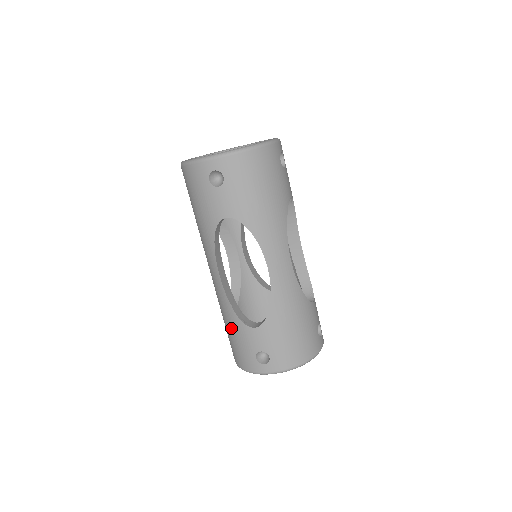
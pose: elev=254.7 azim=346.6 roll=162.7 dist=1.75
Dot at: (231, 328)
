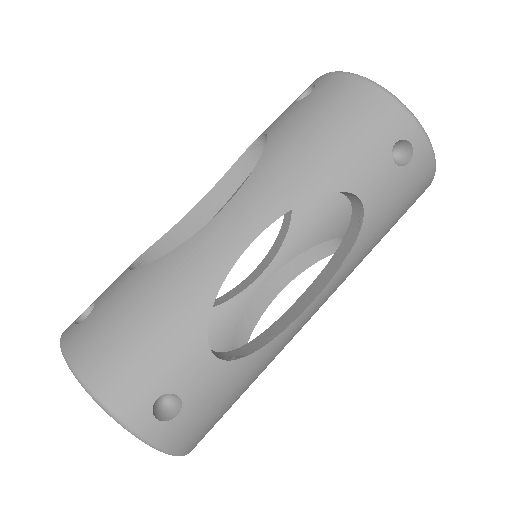
Dot at: (166, 317)
